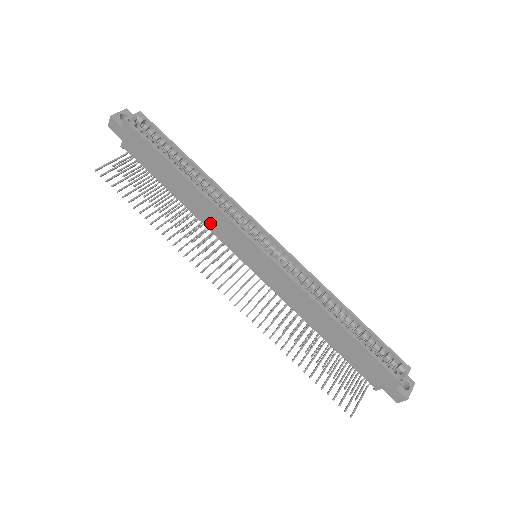
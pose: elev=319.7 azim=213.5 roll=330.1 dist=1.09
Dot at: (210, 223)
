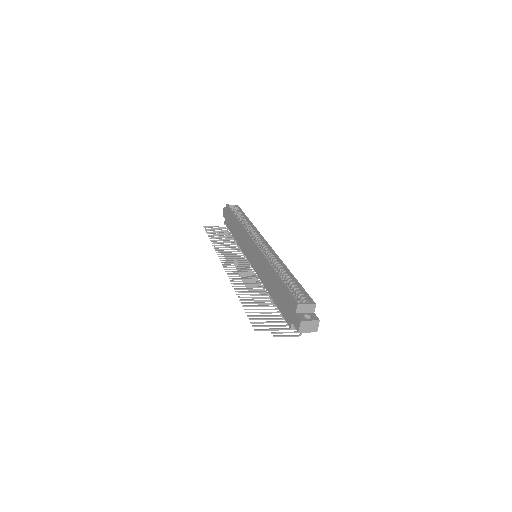
Dot at: (241, 243)
